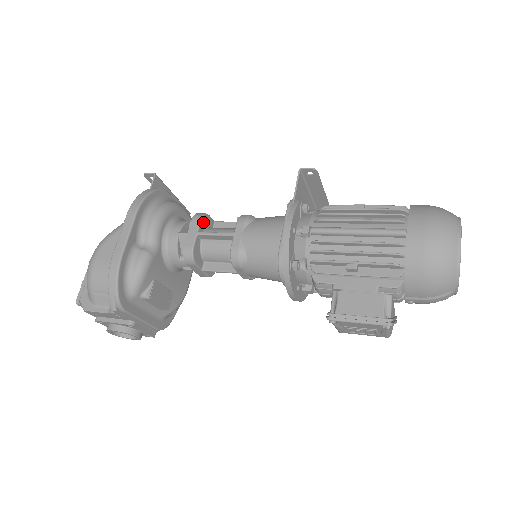
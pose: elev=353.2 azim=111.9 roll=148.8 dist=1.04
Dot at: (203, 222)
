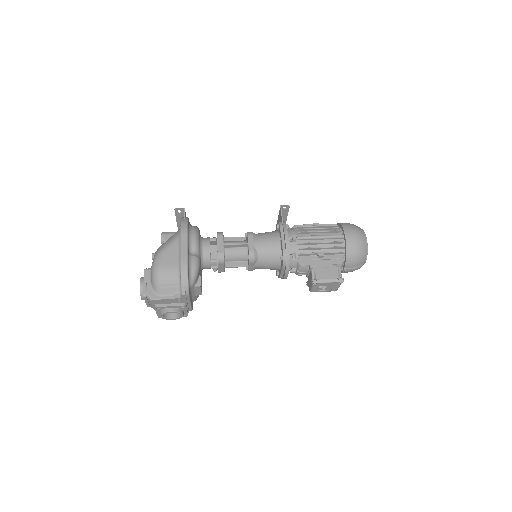
Dot at: (223, 237)
